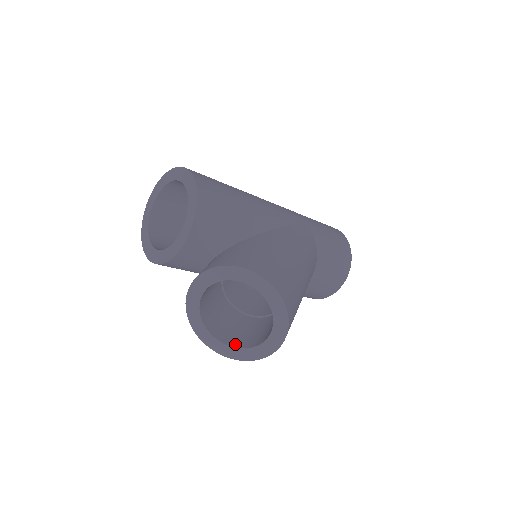
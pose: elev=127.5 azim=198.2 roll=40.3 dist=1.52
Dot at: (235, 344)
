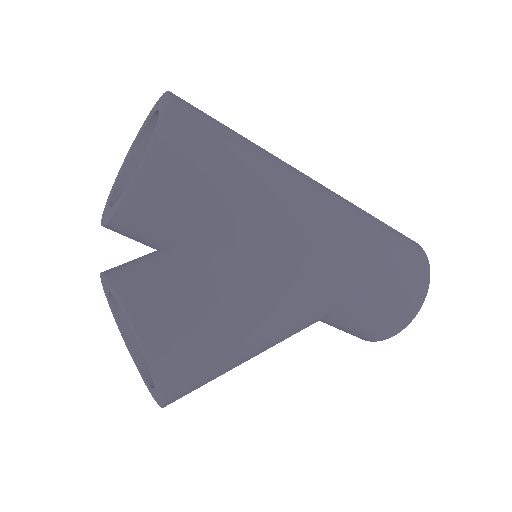
Dot at: (139, 354)
